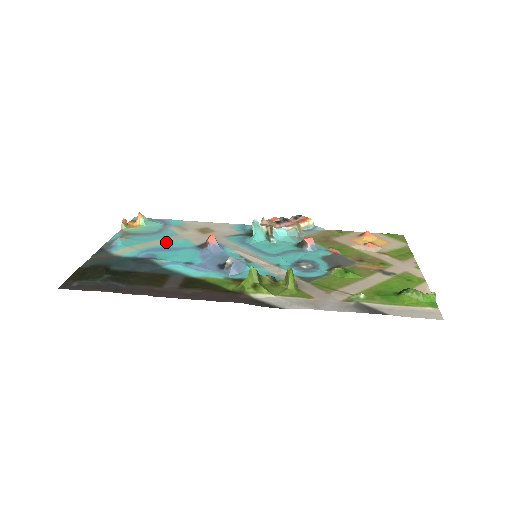
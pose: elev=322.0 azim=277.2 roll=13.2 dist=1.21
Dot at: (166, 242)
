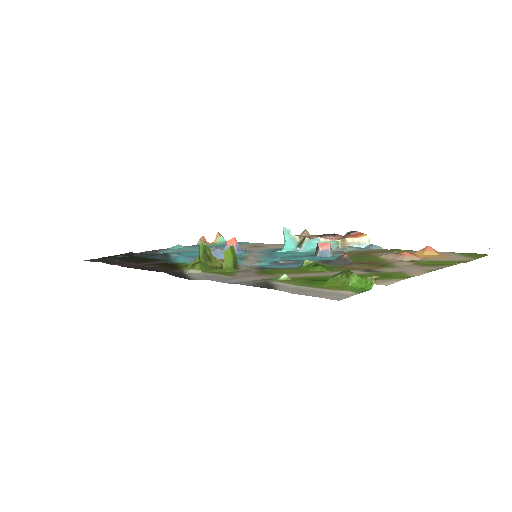
Dot at: occluded
